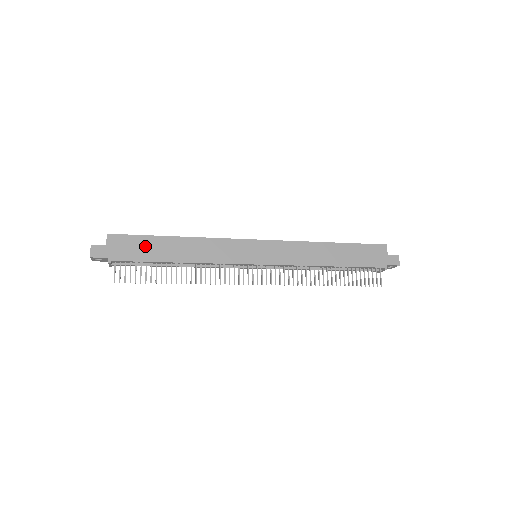
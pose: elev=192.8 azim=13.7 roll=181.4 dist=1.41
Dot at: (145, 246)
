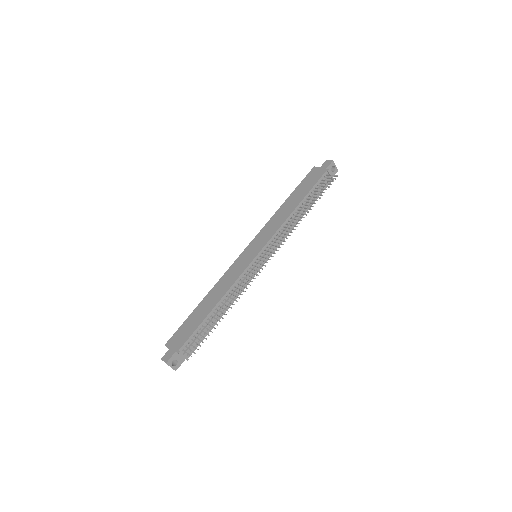
Dot at: (190, 324)
